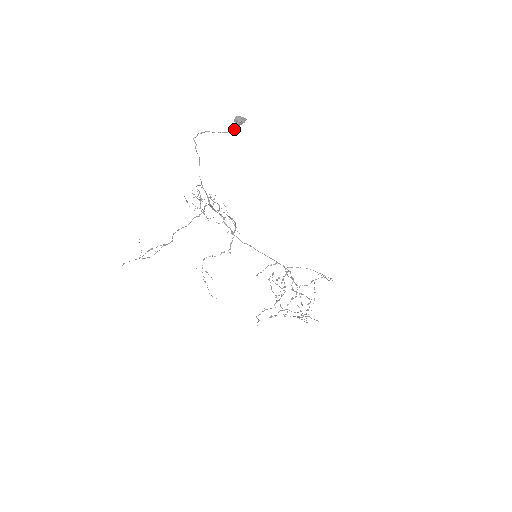
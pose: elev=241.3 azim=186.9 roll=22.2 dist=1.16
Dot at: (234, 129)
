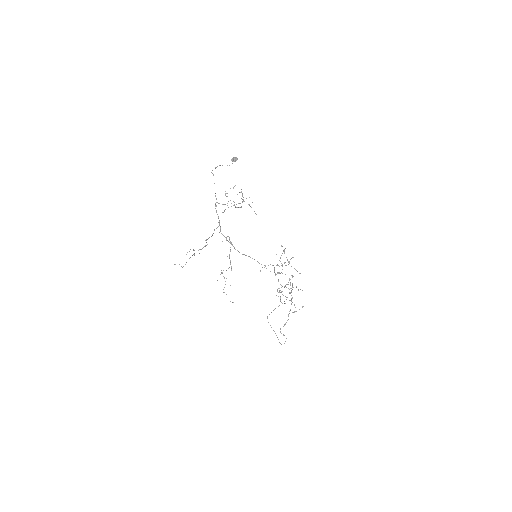
Dot at: occluded
